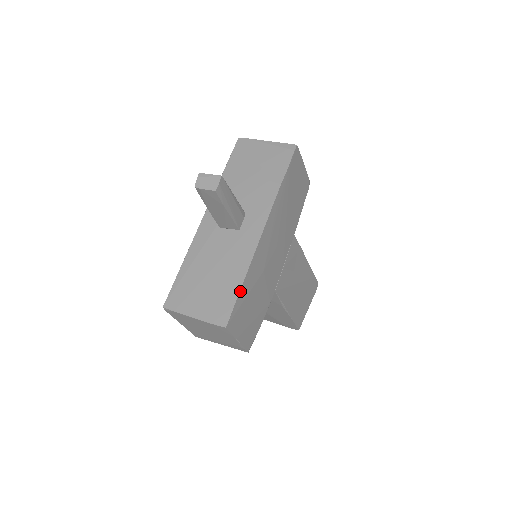
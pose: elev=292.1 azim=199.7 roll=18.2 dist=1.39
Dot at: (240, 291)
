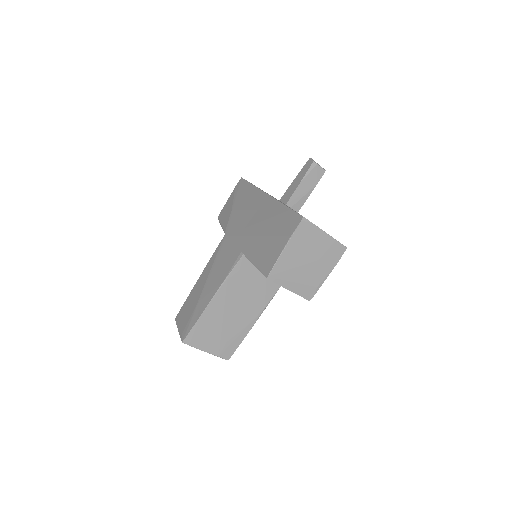
Dot at: occluded
